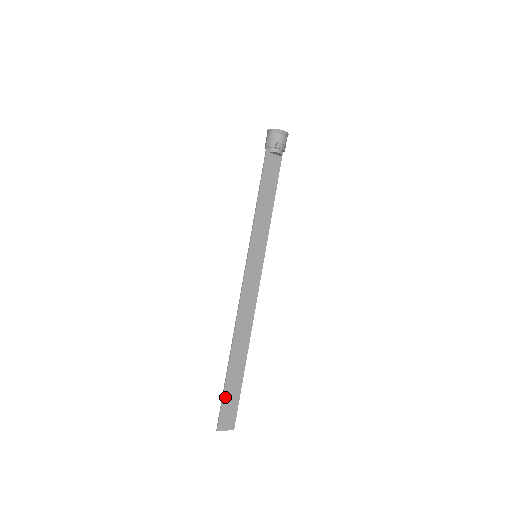
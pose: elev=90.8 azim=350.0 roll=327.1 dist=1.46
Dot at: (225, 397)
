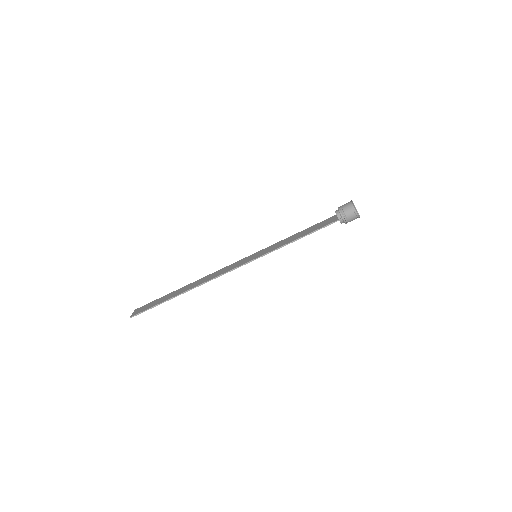
Dot at: occluded
